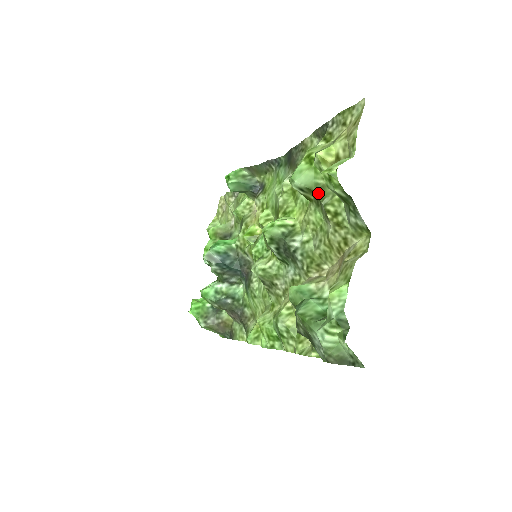
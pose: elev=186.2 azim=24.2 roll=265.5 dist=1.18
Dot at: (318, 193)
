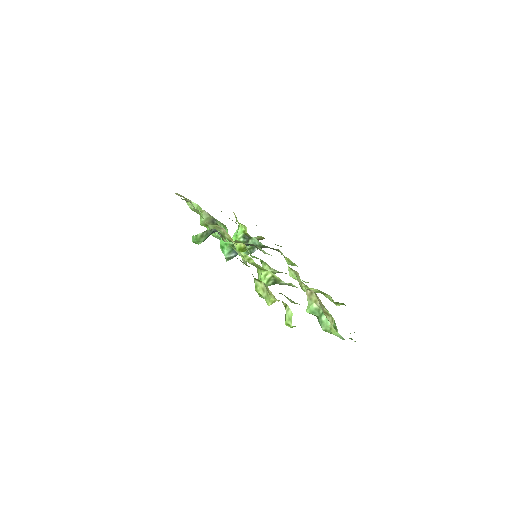
Dot at: occluded
